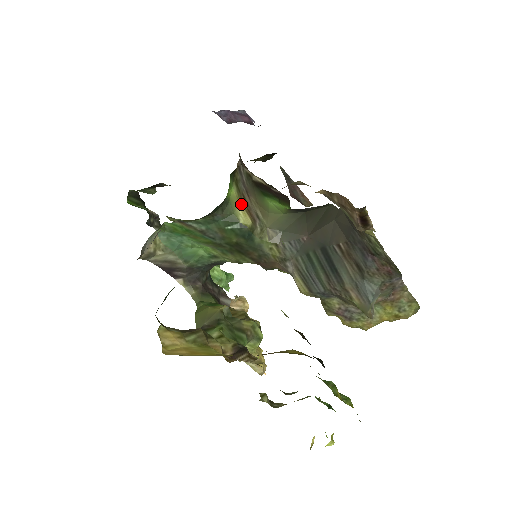
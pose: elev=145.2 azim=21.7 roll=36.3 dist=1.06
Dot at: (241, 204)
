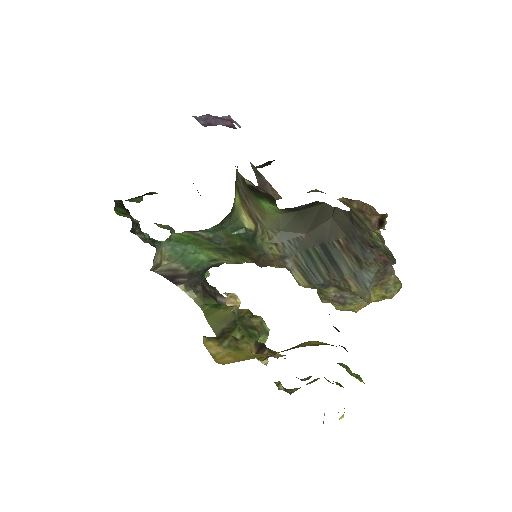
Dot at: (244, 209)
